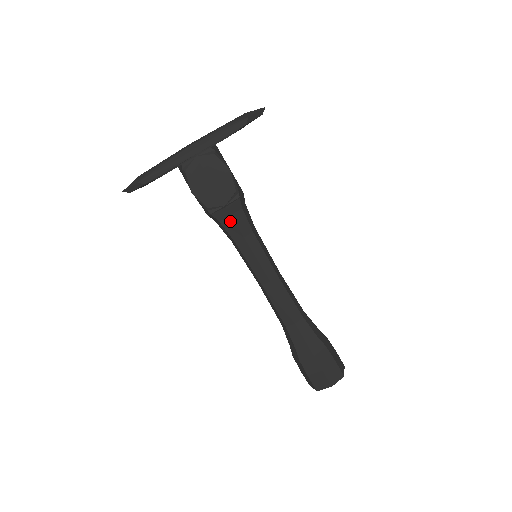
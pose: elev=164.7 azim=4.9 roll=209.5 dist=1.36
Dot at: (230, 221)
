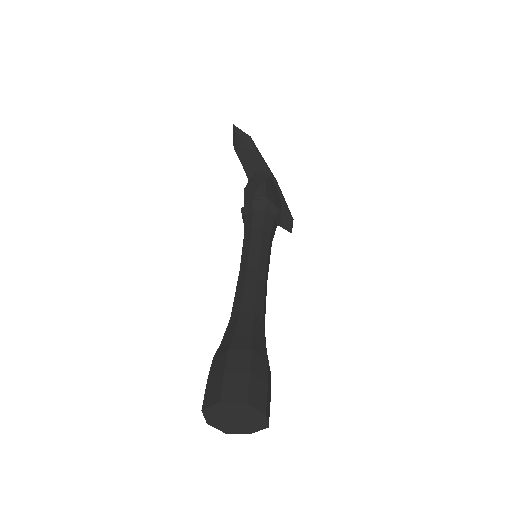
Dot at: (272, 217)
